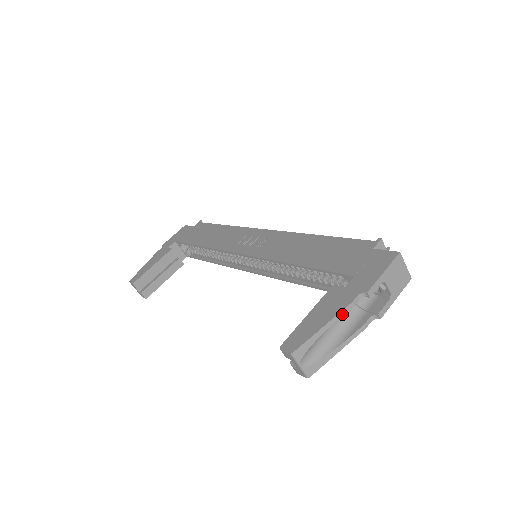
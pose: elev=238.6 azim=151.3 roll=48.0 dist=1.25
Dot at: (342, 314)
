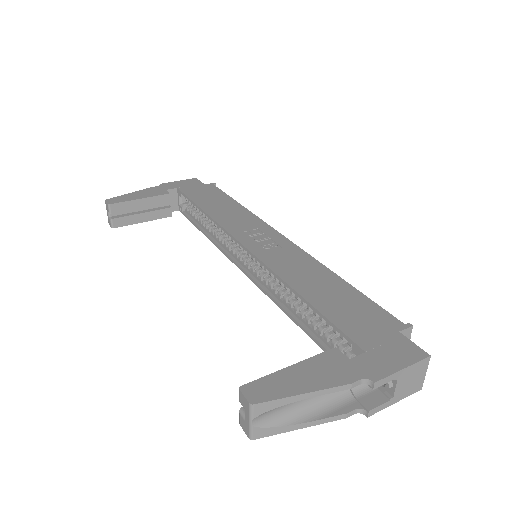
Dot at: (333, 390)
